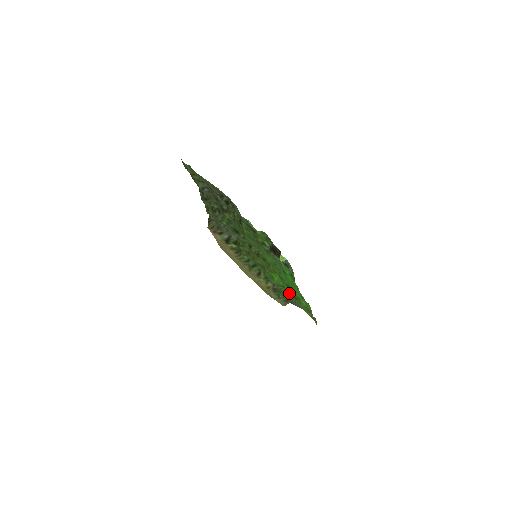
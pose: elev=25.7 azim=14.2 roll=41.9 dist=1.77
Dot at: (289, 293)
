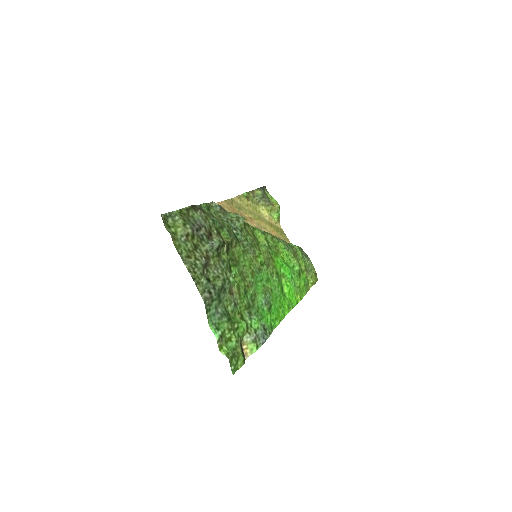
Dot at: (296, 256)
